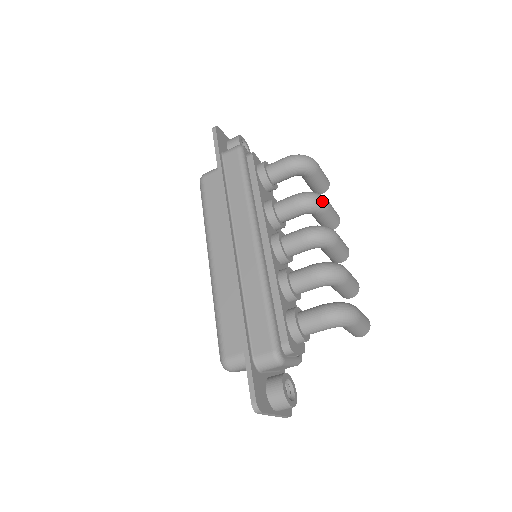
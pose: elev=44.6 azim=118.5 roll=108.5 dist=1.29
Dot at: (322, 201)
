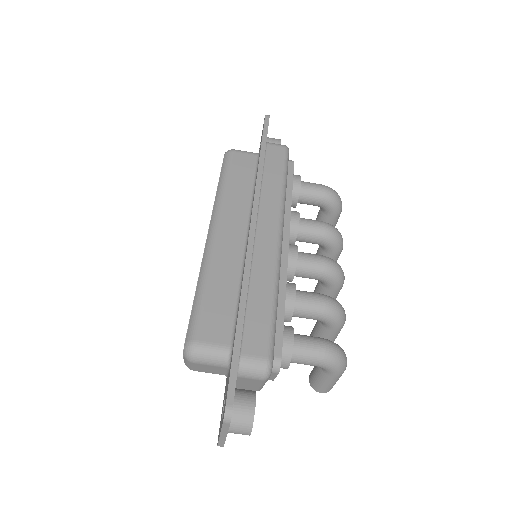
Dot at: (342, 242)
